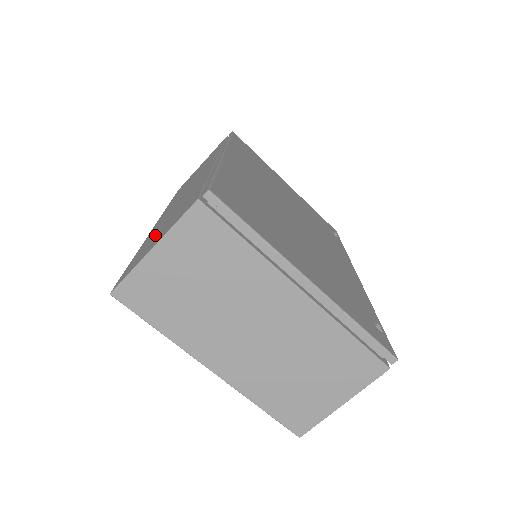
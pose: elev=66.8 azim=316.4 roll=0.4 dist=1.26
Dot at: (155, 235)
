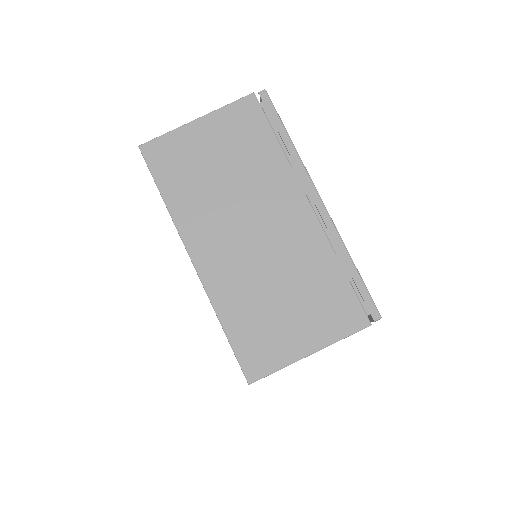
Dot at: occluded
